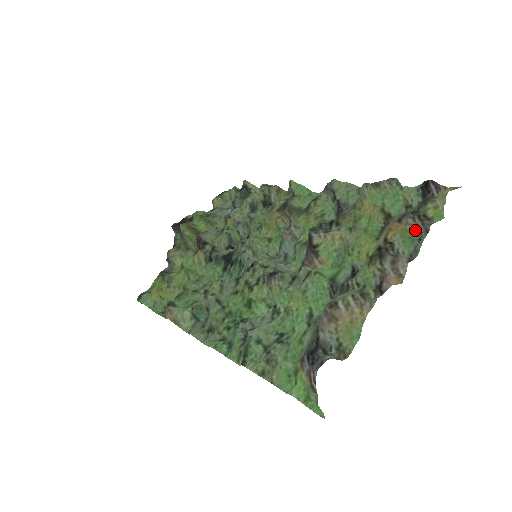
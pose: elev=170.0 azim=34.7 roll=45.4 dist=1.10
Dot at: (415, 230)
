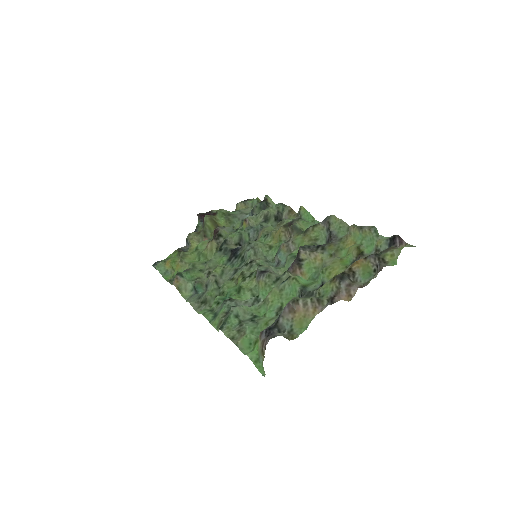
Dot at: (374, 268)
